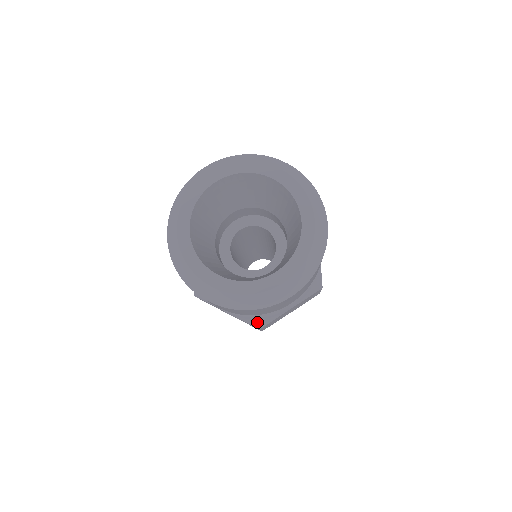
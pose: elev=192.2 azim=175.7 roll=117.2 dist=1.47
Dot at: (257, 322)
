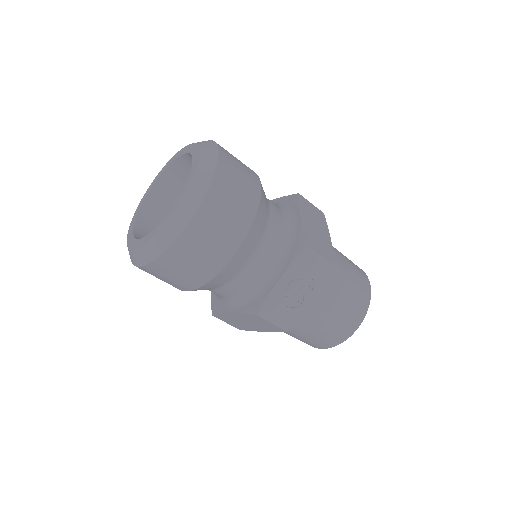
Dot at: (299, 248)
